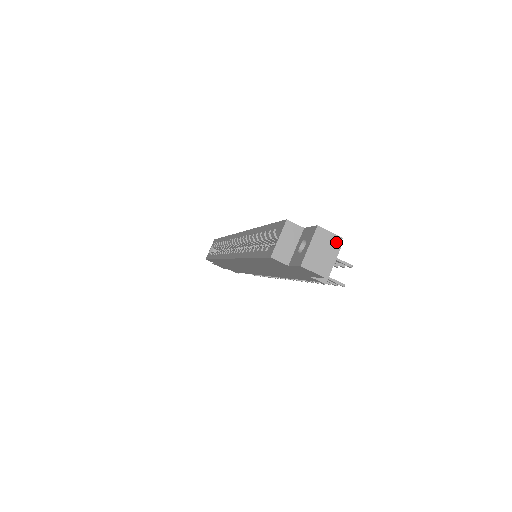
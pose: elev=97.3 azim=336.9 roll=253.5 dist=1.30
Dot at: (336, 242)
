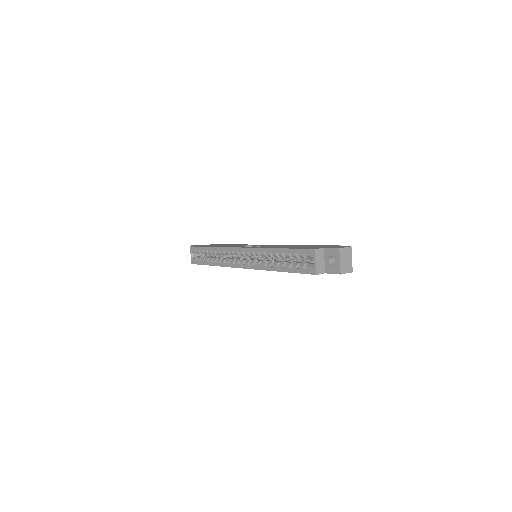
Dot at: (350, 251)
